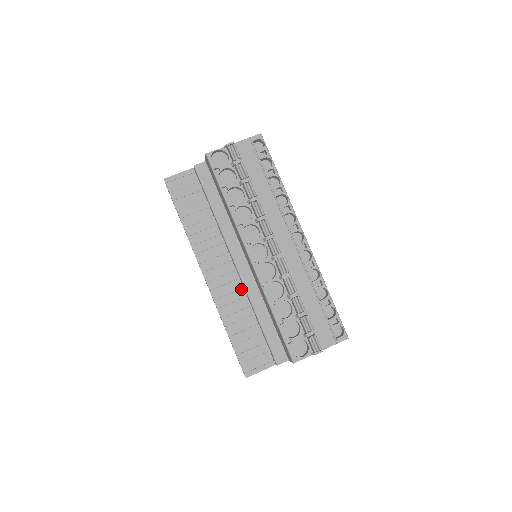
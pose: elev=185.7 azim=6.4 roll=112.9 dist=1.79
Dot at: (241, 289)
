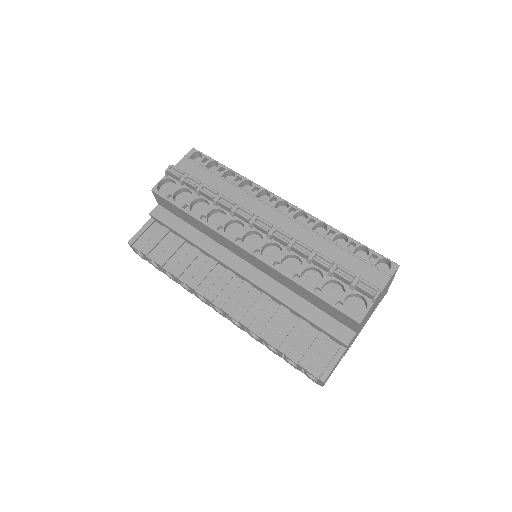
Dot at: (260, 295)
